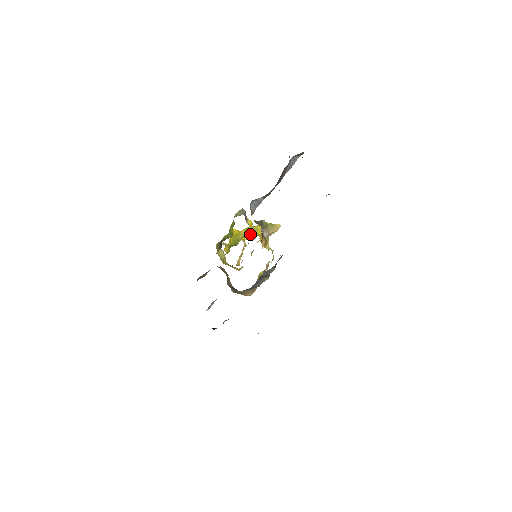
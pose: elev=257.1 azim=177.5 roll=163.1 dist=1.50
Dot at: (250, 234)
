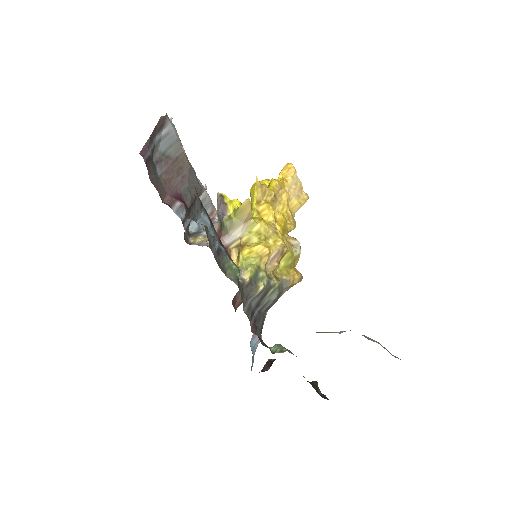
Dot at: occluded
